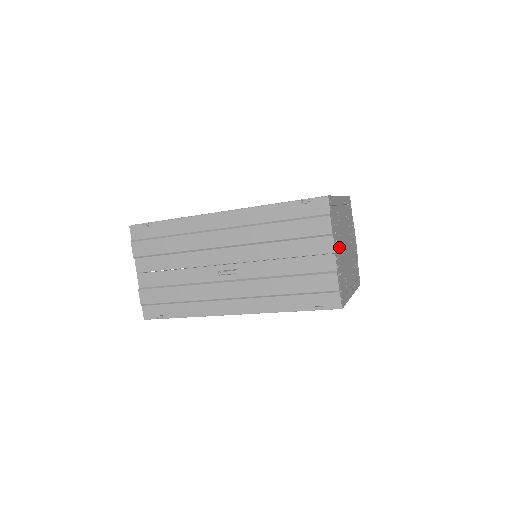
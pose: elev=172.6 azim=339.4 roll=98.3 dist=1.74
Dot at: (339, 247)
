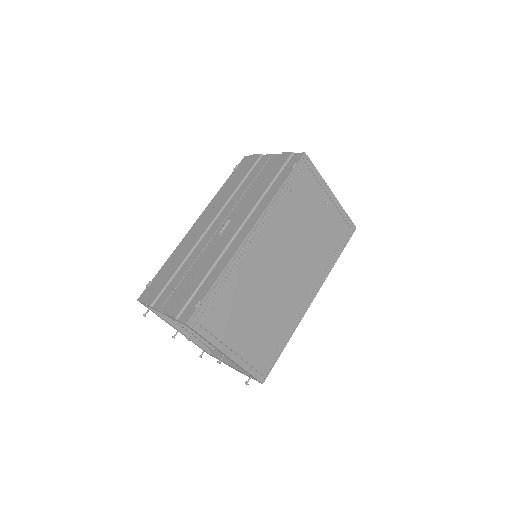
Dot at: occluded
